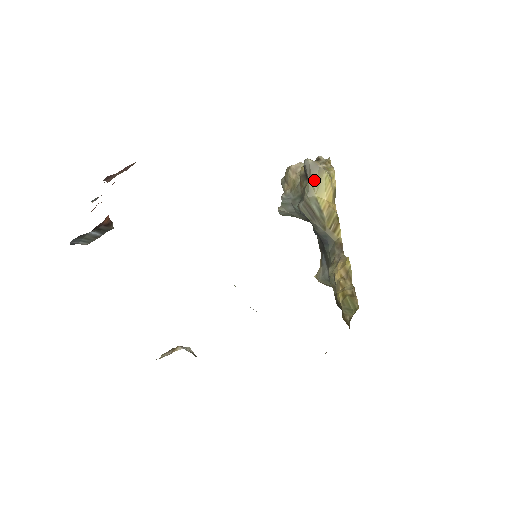
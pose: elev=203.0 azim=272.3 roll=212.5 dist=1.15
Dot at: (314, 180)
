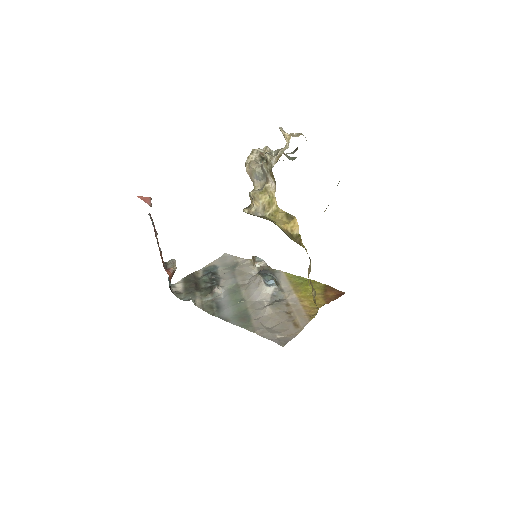
Dot at: occluded
